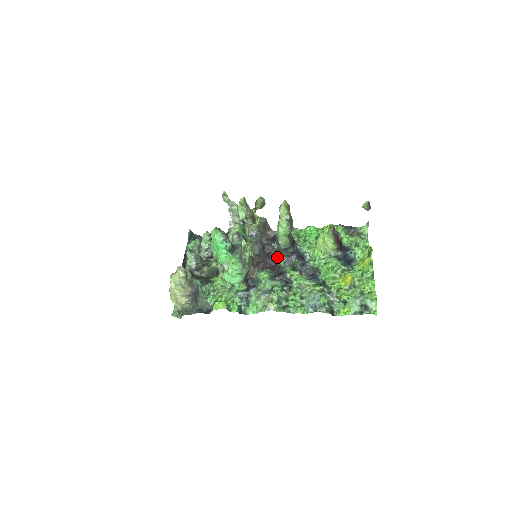
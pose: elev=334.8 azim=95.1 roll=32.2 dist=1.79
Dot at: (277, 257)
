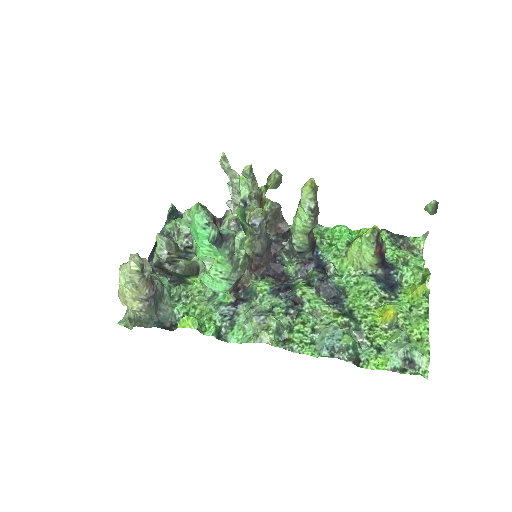
Dot at: (287, 262)
